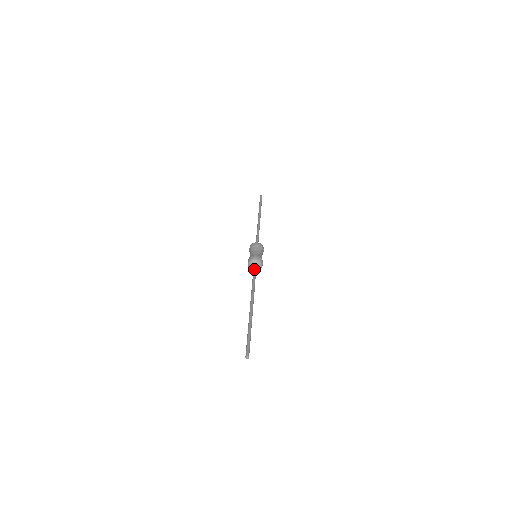
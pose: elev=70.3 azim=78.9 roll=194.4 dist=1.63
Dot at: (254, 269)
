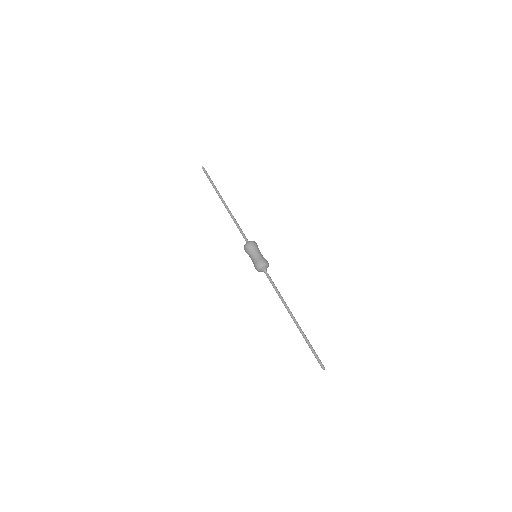
Dot at: (266, 275)
